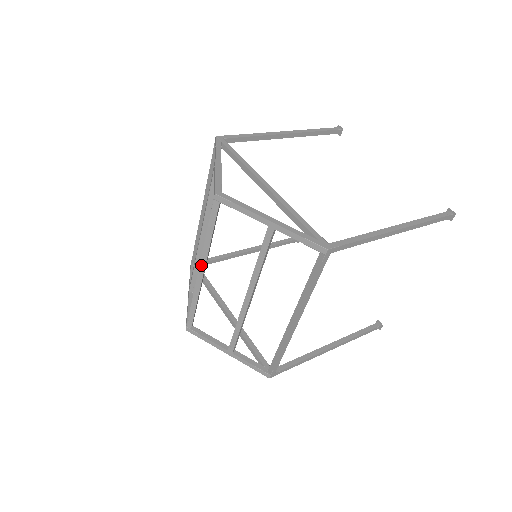
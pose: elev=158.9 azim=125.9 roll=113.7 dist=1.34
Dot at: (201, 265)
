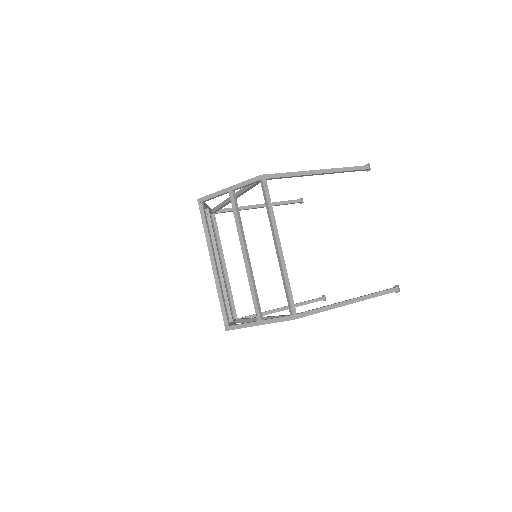
Dot at: (211, 258)
